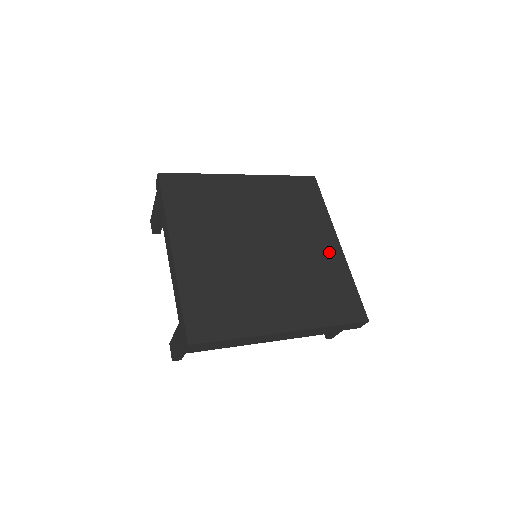
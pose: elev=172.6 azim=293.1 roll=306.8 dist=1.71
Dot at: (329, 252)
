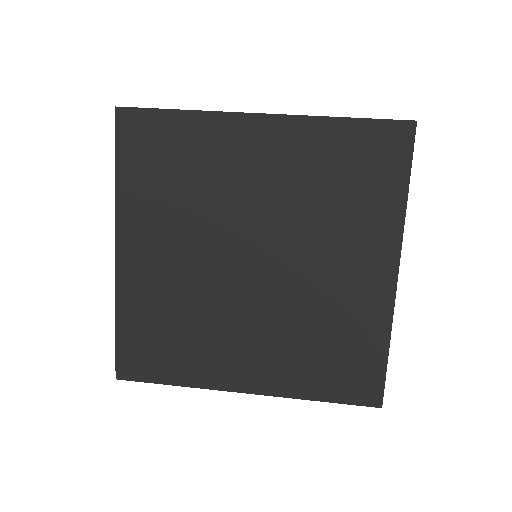
Dot at: (368, 288)
